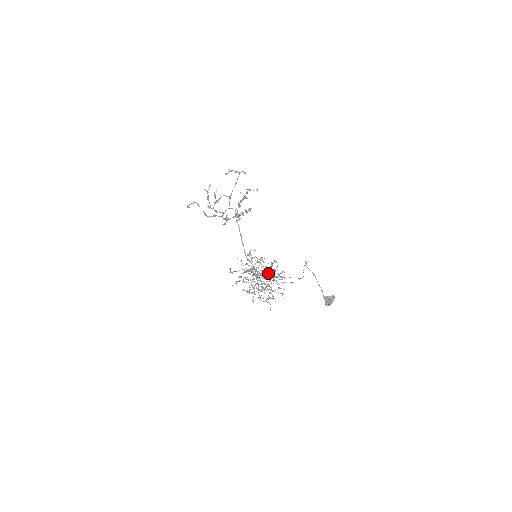
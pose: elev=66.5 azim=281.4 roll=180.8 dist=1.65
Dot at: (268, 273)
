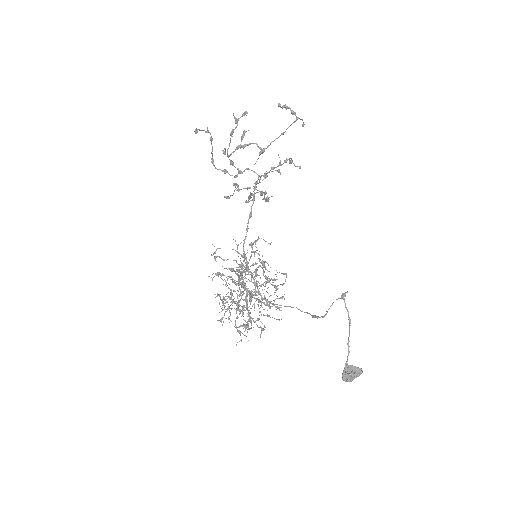
Dot at: occluded
